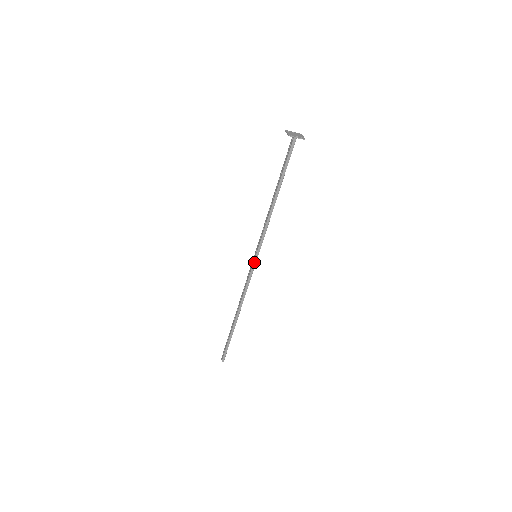
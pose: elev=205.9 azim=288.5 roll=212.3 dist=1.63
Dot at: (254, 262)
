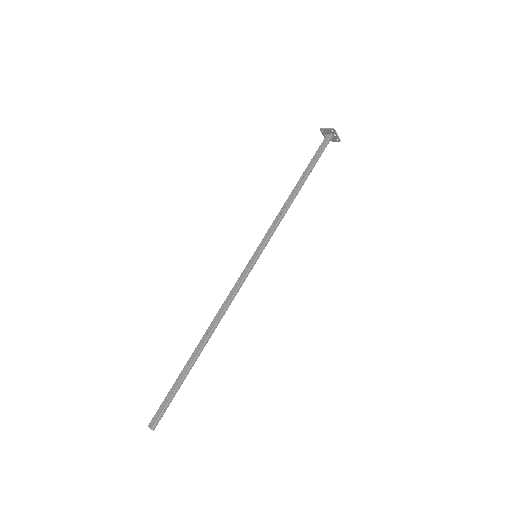
Dot at: (254, 262)
